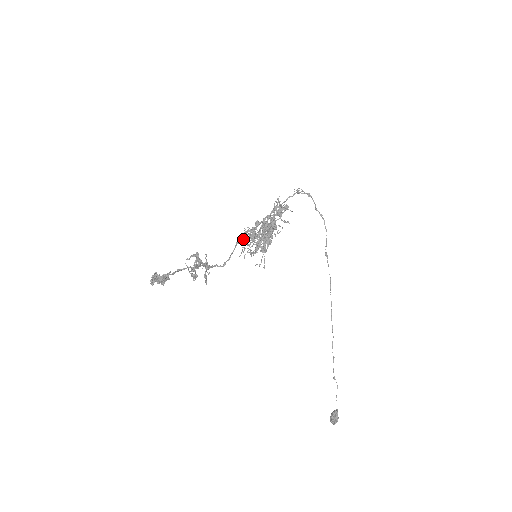
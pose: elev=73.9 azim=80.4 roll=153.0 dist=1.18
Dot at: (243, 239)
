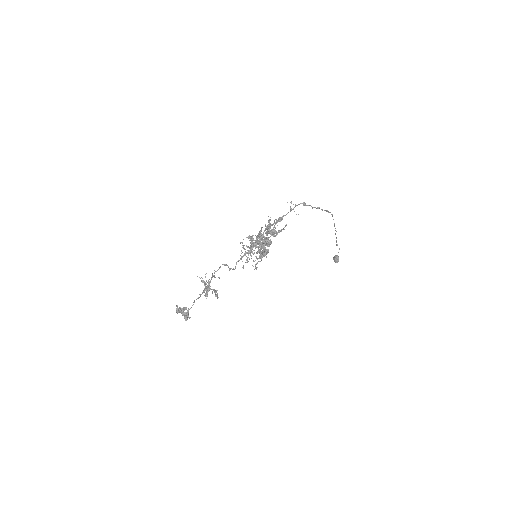
Dot at: occluded
